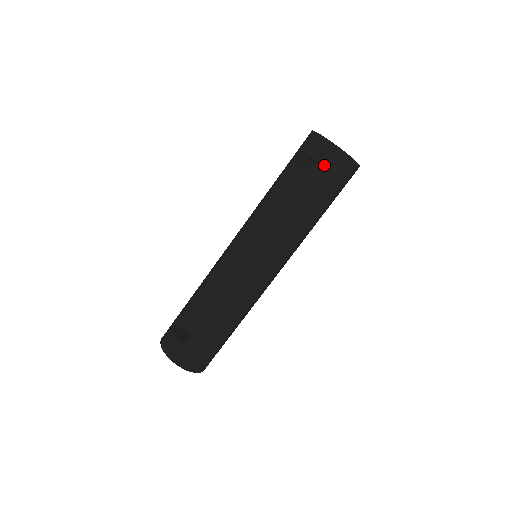
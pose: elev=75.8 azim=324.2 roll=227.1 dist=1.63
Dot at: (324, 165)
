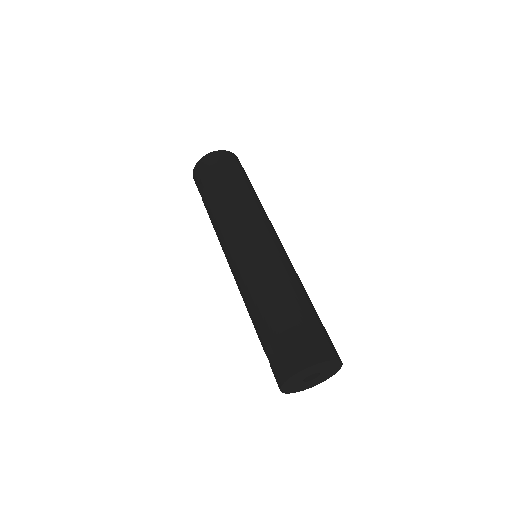
Dot at: (203, 174)
